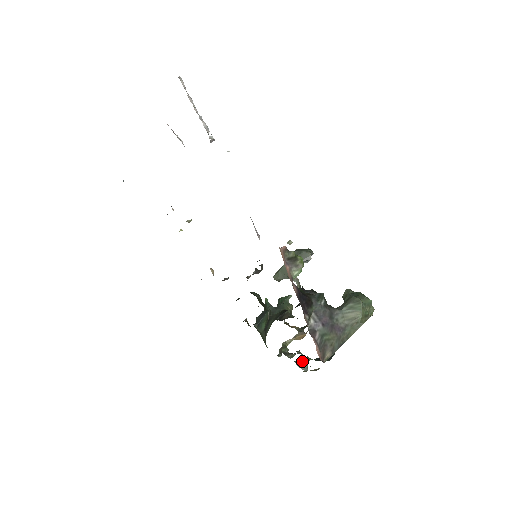
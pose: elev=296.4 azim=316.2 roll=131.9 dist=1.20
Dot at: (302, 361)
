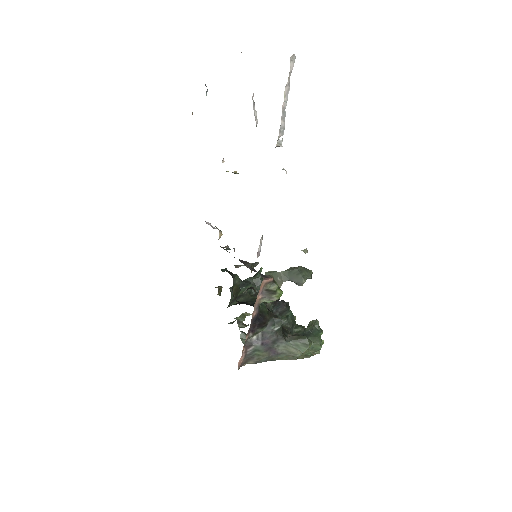
Dot at: occluded
